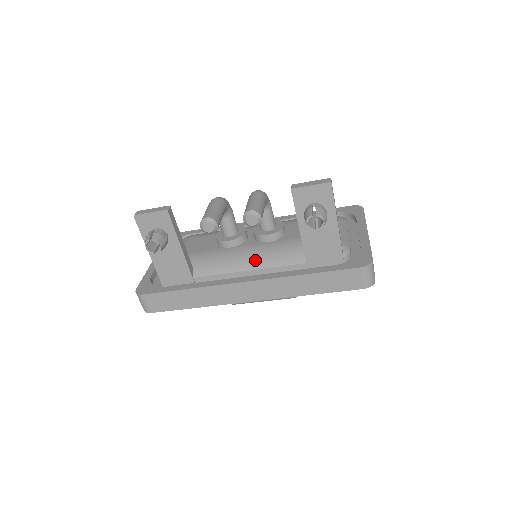
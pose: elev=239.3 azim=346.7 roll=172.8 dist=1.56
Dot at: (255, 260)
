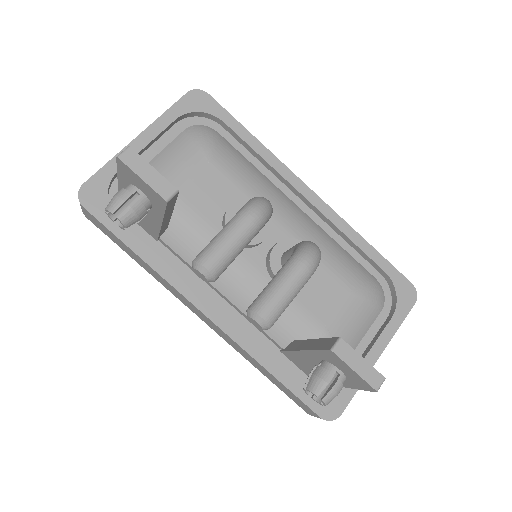
Dot at: (239, 293)
